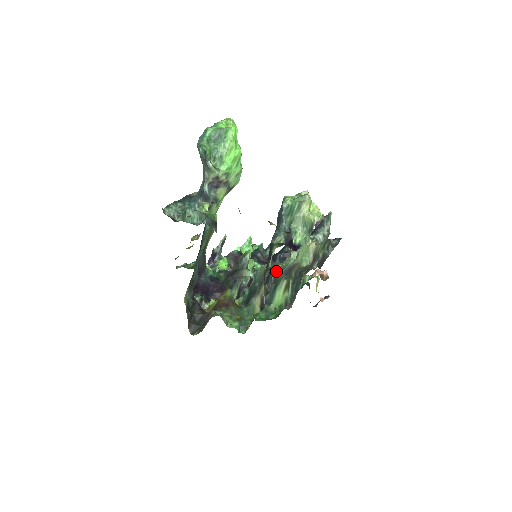
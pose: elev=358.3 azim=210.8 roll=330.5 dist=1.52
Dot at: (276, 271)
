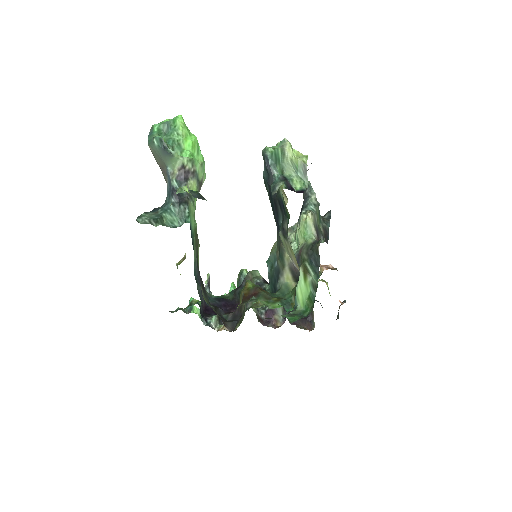
Dot at: occluded
